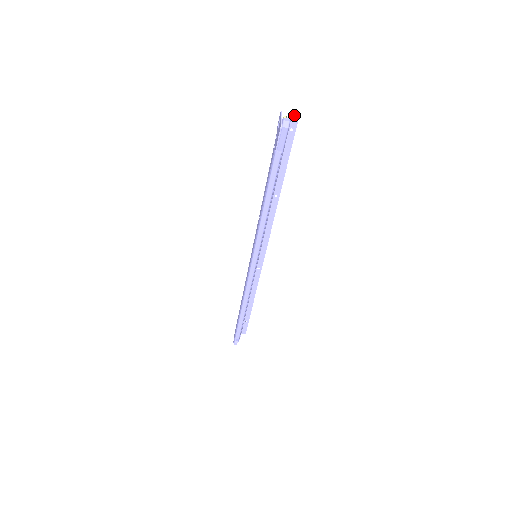
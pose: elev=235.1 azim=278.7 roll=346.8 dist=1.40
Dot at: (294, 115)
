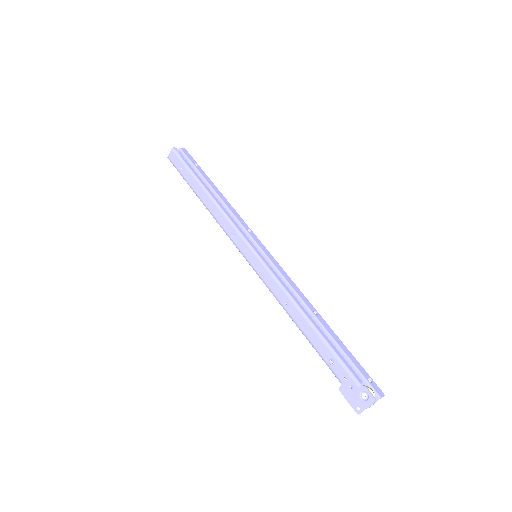
Dot at: (380, 395)
